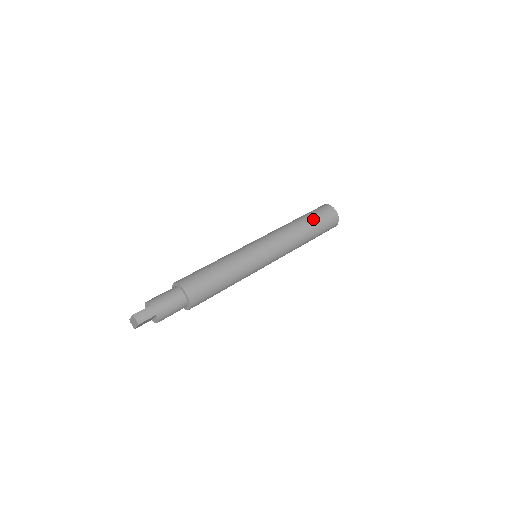
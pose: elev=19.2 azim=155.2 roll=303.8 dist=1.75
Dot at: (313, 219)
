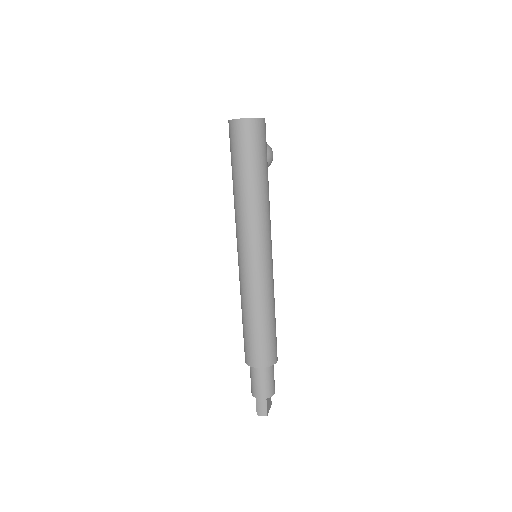
Dot at: (240, 166)
